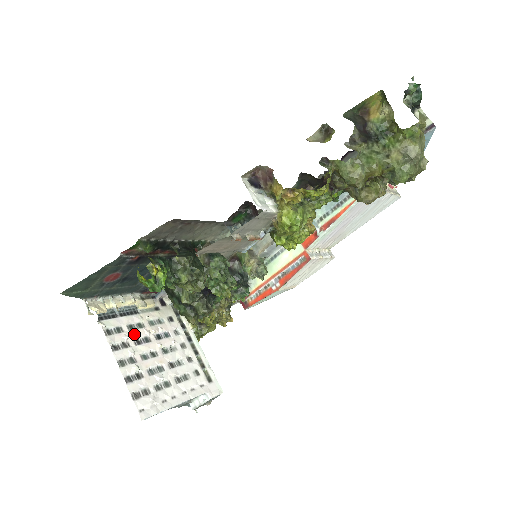
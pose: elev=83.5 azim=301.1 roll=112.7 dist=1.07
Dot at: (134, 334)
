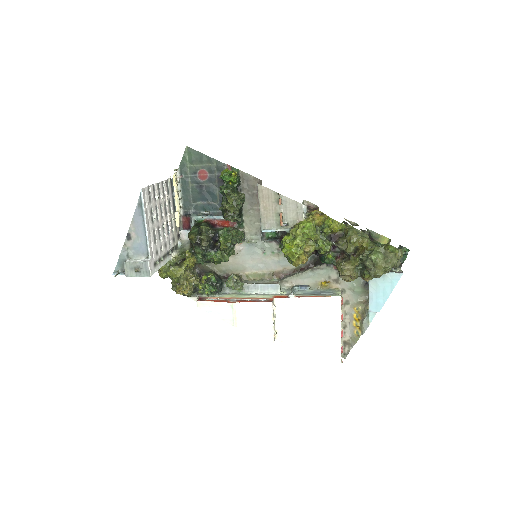
Dot at: (168, 202)
